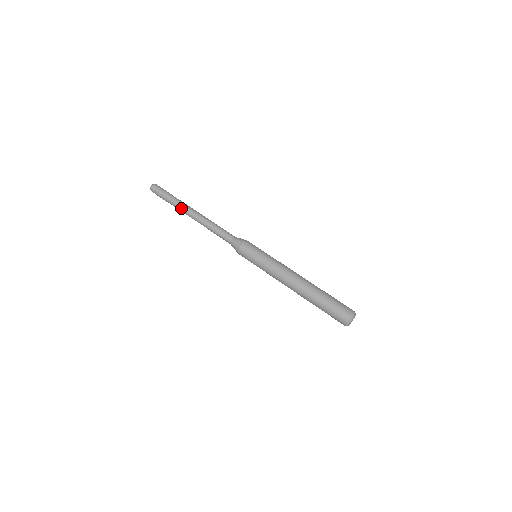
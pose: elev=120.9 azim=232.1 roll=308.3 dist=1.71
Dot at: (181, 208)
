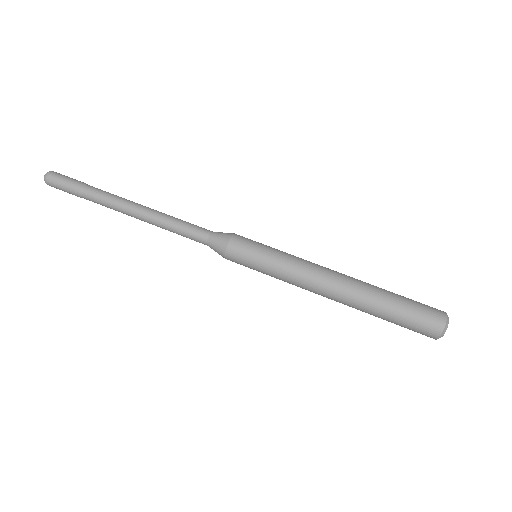
Dot at: (107, 202)
